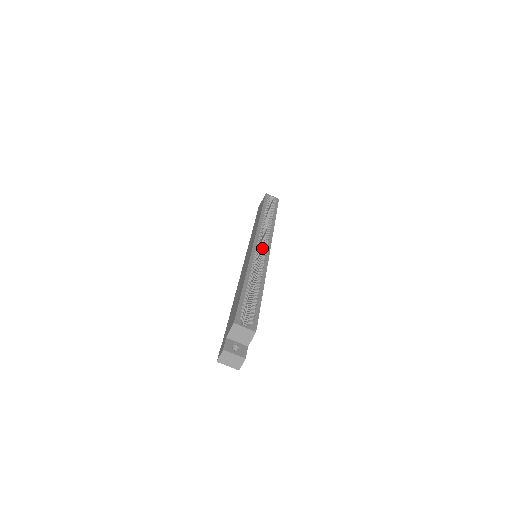
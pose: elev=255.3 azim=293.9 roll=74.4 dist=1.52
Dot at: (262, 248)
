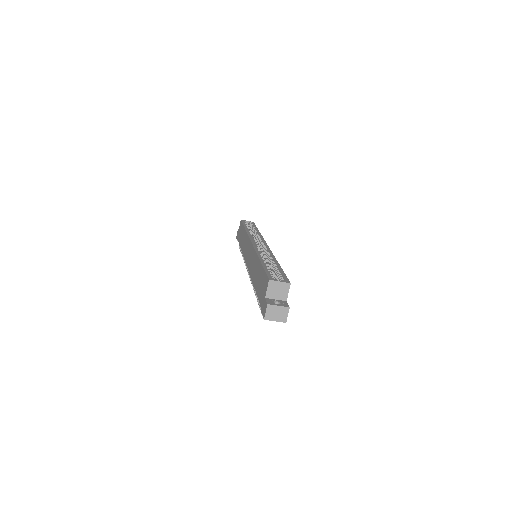
Dot at: (260, 246)
